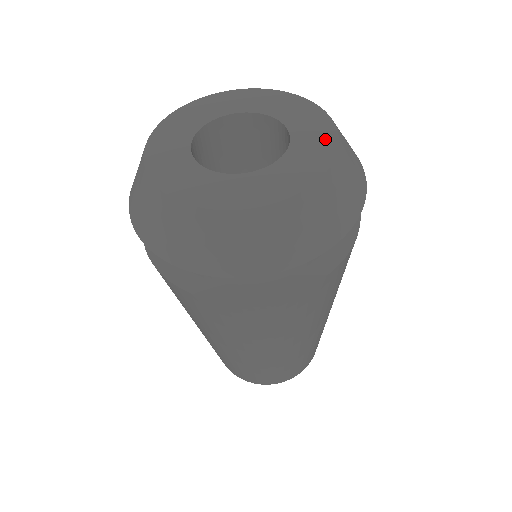
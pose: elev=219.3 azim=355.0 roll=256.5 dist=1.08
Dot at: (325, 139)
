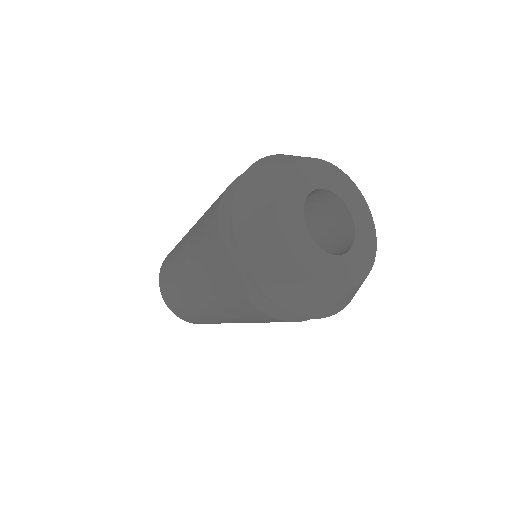
Dot at: (358, 196)
